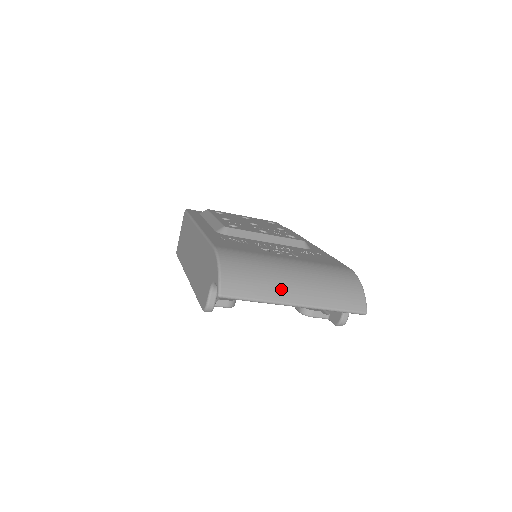
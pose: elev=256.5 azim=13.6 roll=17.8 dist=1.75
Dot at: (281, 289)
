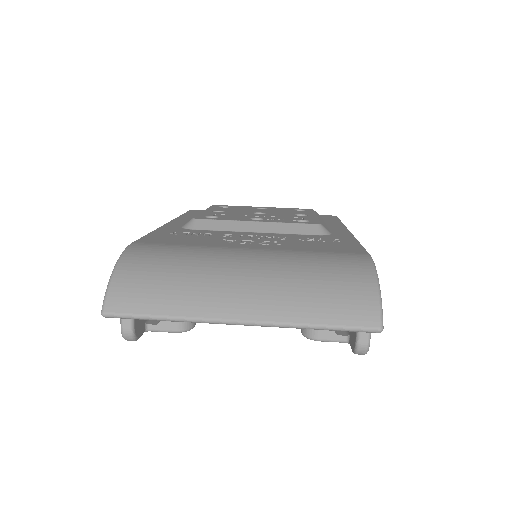
Dot at: (210, 297)
